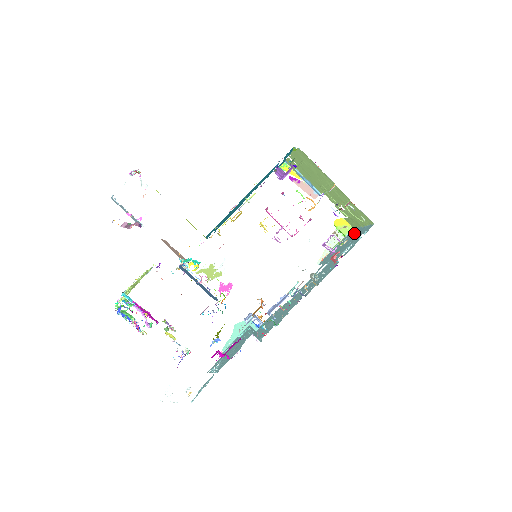
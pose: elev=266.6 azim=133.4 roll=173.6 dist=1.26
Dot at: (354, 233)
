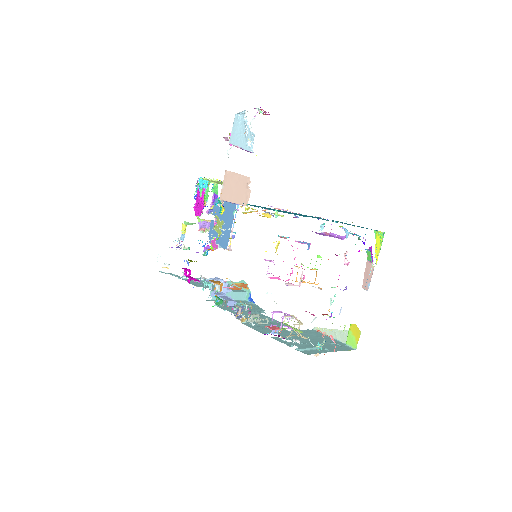
Dot at: (332, 347)
